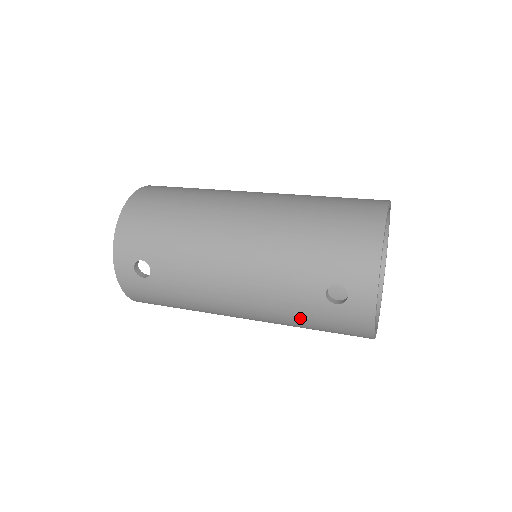
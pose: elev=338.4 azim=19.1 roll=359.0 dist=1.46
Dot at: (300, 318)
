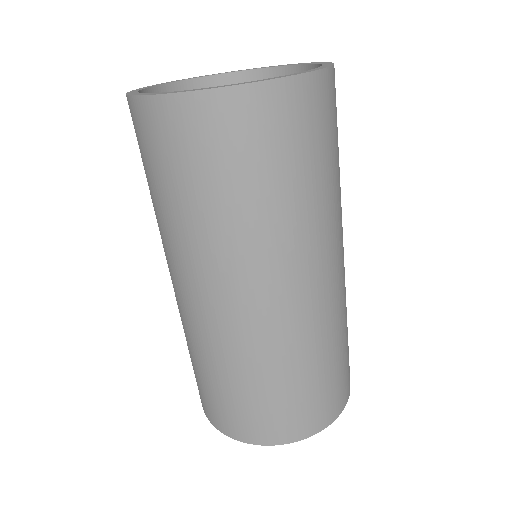
Dot at: occluded
